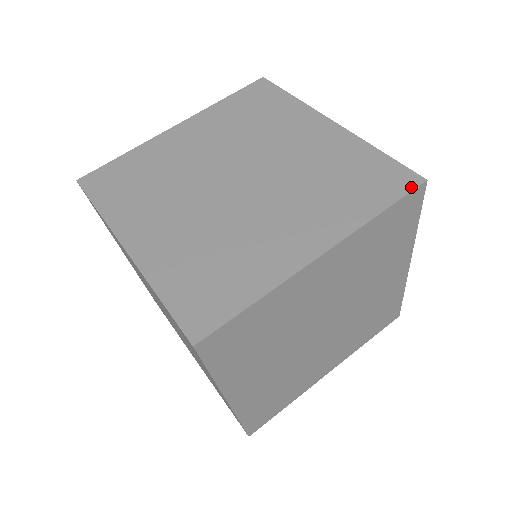
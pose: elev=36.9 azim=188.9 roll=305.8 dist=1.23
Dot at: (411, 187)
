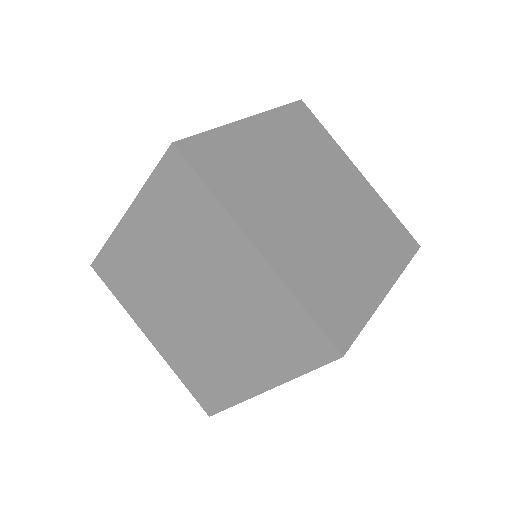
Dot at: (415, 249)
